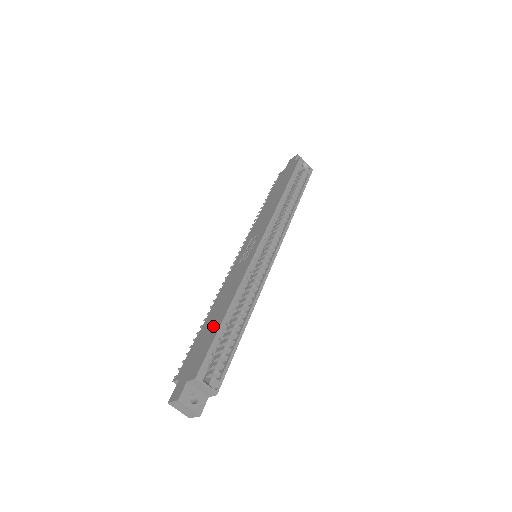
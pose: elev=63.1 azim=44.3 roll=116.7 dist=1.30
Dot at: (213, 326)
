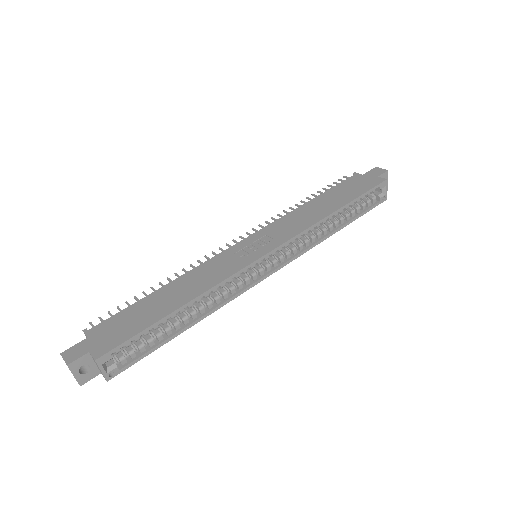
Dot at: (155, 311)
